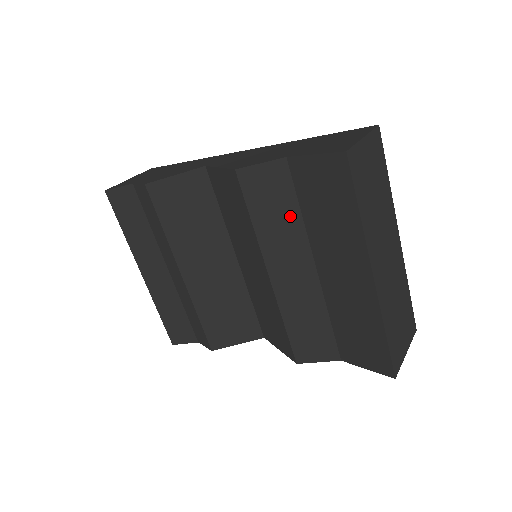
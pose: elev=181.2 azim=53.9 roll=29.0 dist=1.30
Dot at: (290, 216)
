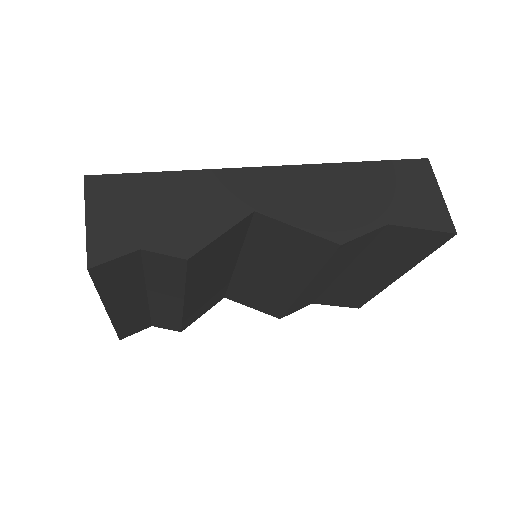
Dot at: (354, 255)
